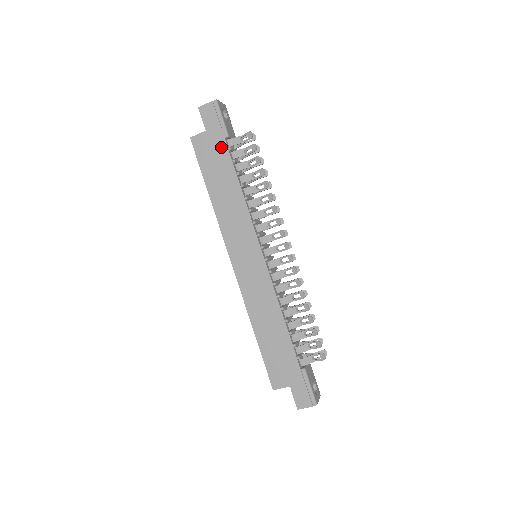
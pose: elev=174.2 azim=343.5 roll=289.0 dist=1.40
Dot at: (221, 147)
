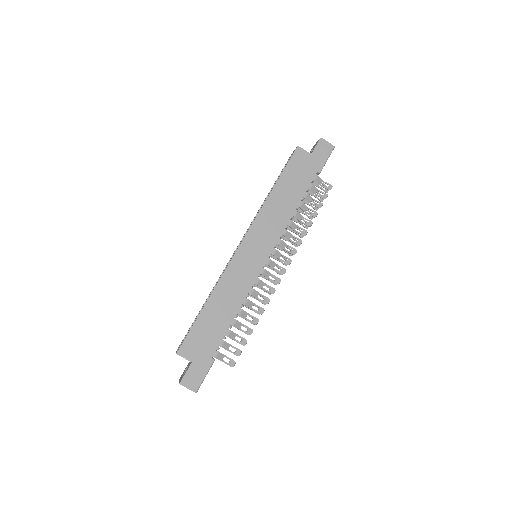
Dot at: (310, 173)
